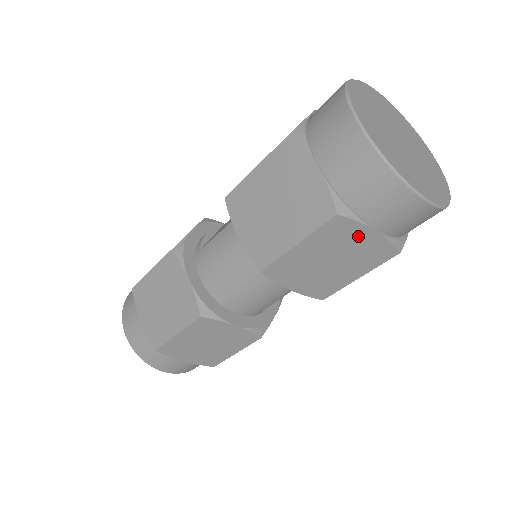
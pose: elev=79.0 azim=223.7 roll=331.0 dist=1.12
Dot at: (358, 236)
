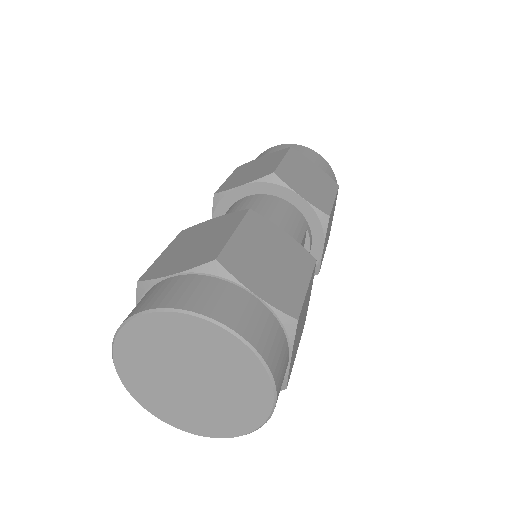
Dot at: (310, 165)
